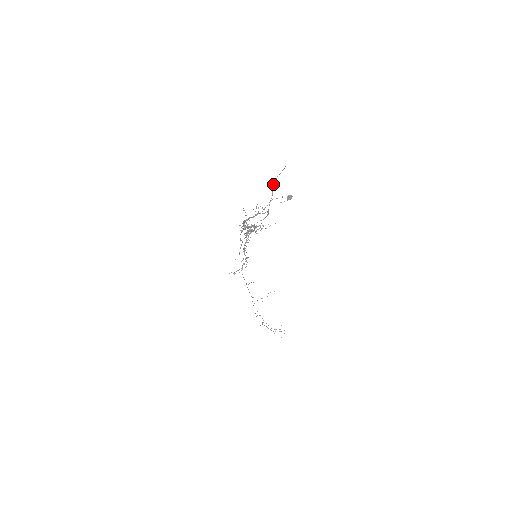
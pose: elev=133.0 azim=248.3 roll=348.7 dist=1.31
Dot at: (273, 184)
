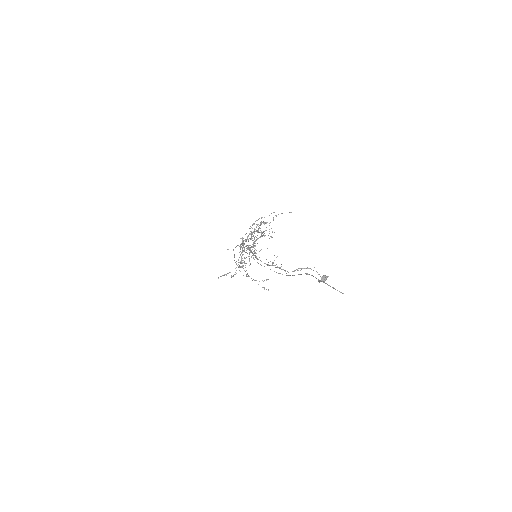
Dot at: (306, 273)
